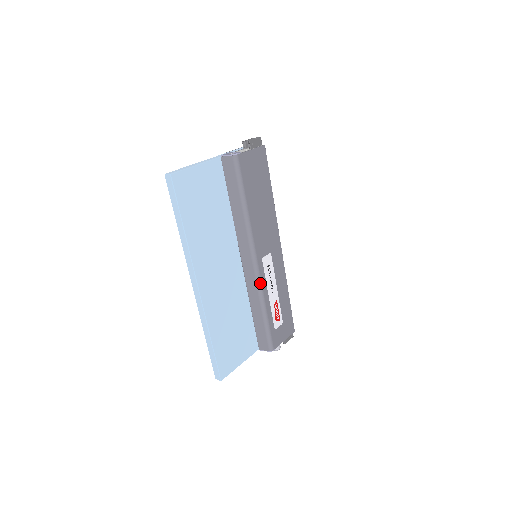
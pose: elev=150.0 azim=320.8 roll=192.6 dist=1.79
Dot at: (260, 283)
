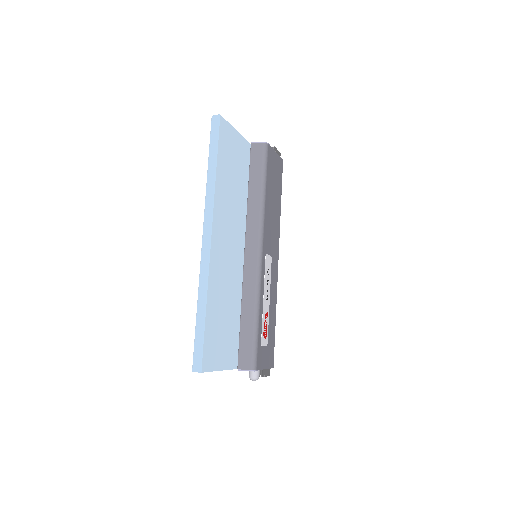
Dot at: (260, 278)
